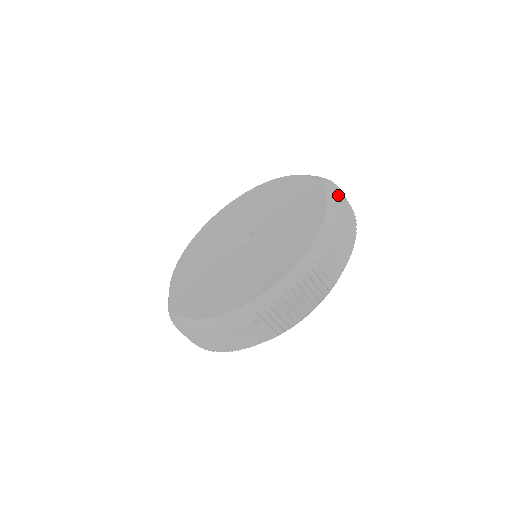
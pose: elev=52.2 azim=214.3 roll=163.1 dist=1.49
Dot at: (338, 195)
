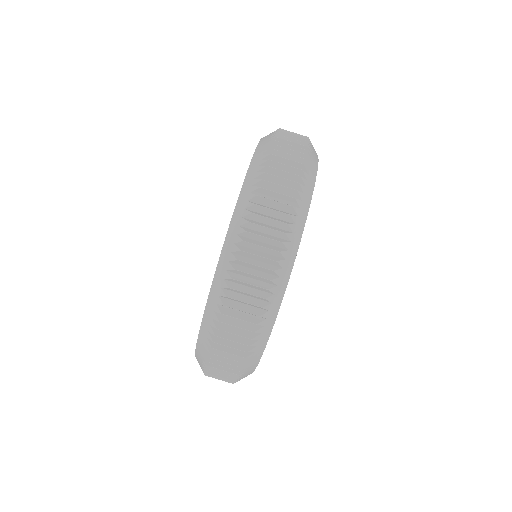
Dot at: occluded
